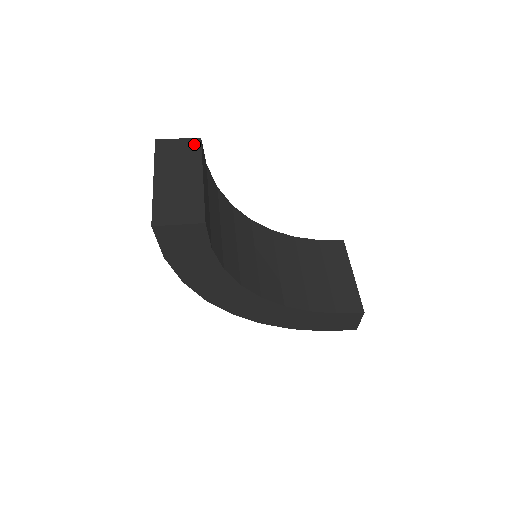
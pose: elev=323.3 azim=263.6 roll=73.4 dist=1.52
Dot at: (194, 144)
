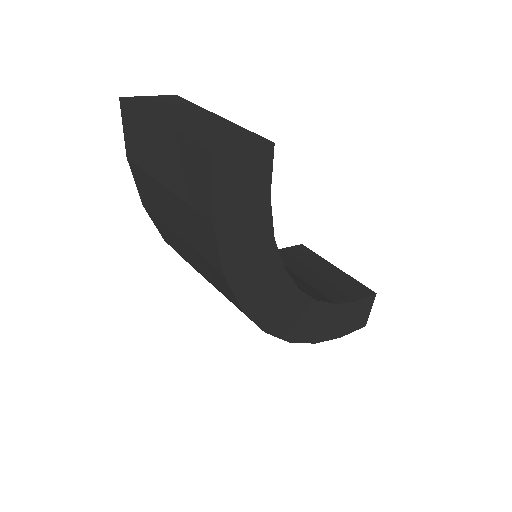
Dot at: (174, 98)
